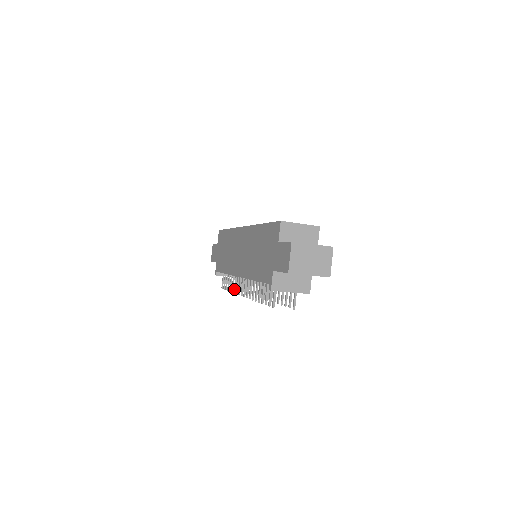
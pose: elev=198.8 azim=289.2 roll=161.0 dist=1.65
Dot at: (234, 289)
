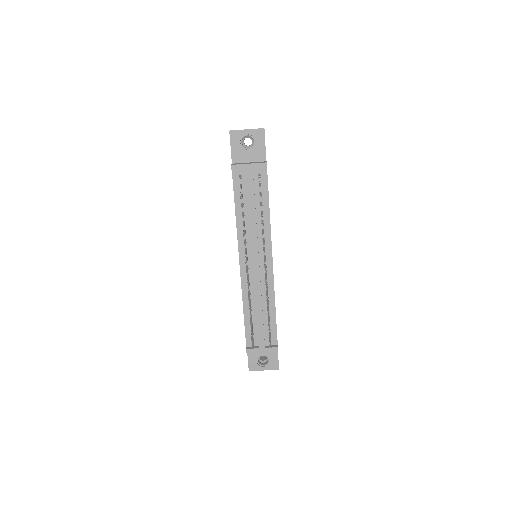
Dot at: (248, 297)
